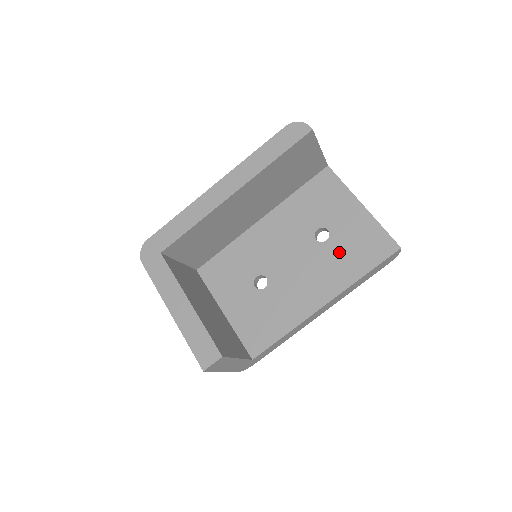
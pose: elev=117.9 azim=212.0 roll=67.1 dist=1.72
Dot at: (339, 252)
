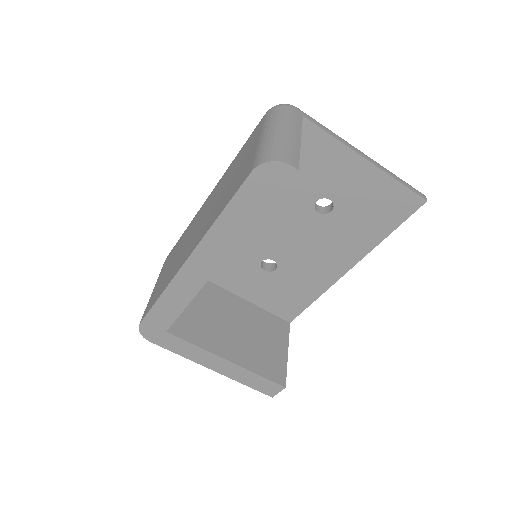
Dot at: (351, 220)
